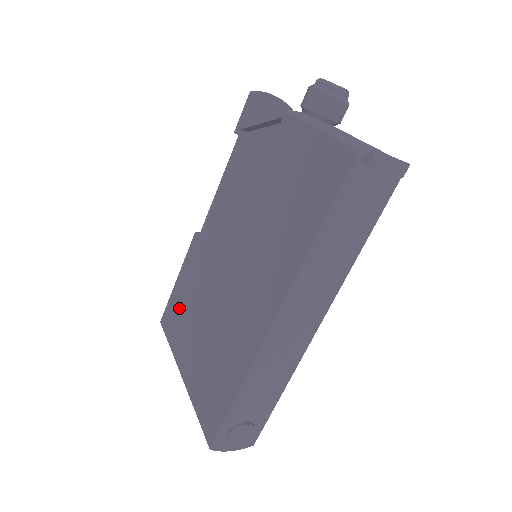
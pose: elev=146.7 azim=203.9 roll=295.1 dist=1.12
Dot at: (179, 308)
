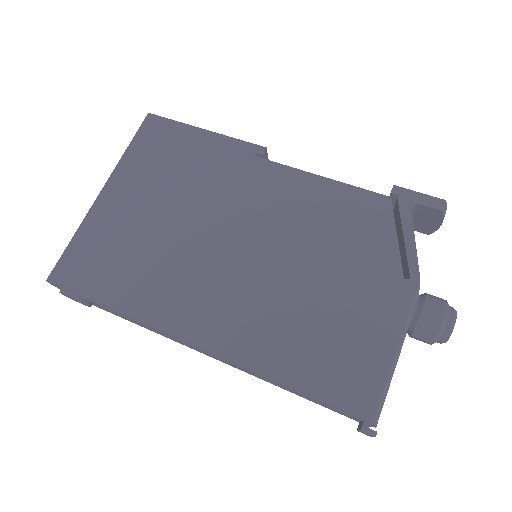
Dot at: (173, 151)
